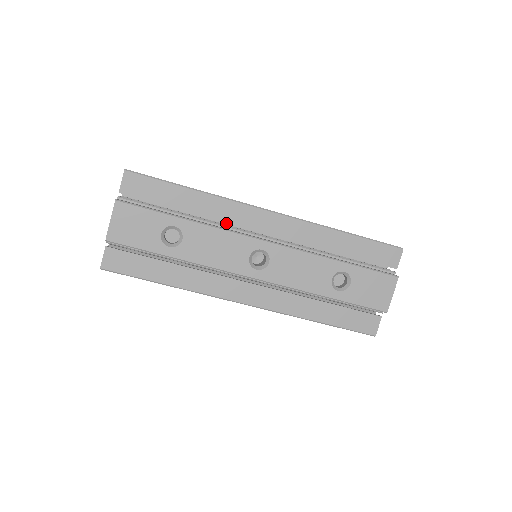
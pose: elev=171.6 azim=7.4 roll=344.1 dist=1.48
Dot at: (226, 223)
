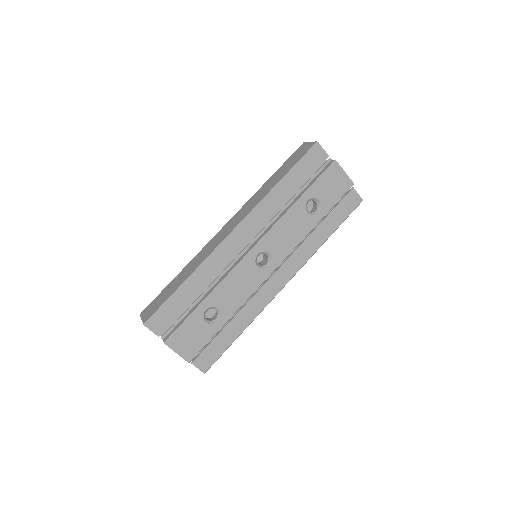
Dot at: occluded
